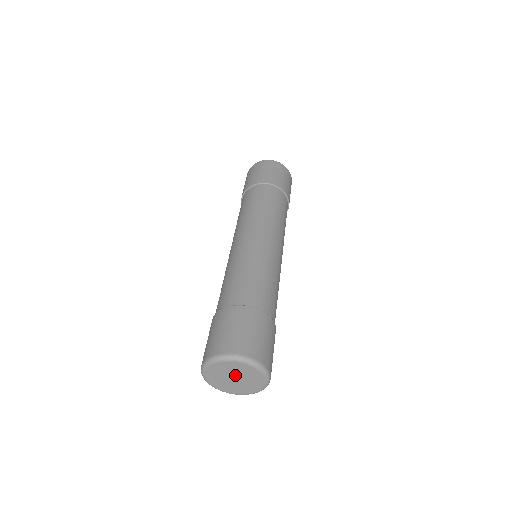
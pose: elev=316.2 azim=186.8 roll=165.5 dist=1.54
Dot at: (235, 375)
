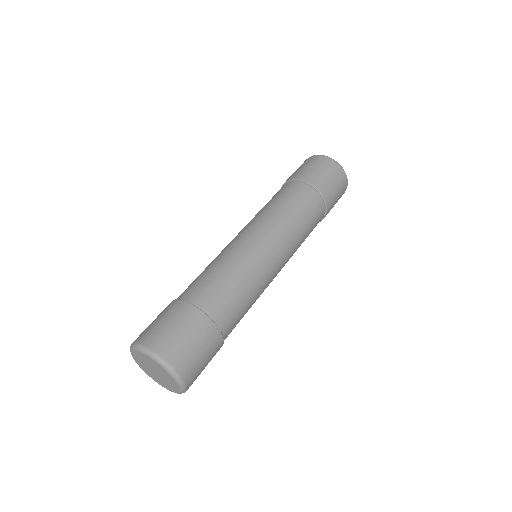
Dot at: (155, 369)
